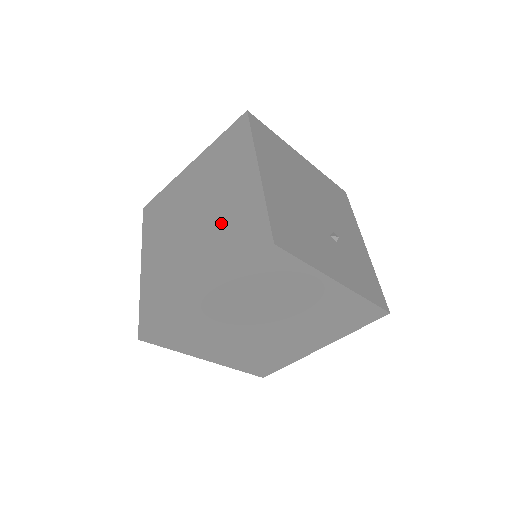
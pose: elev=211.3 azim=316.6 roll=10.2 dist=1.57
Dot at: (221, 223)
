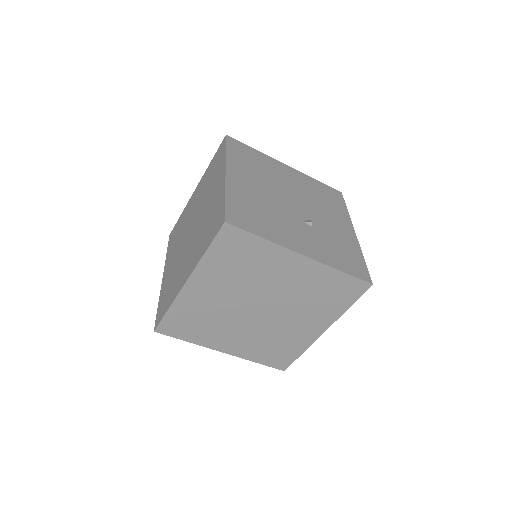
Dot at: (203, 222)
